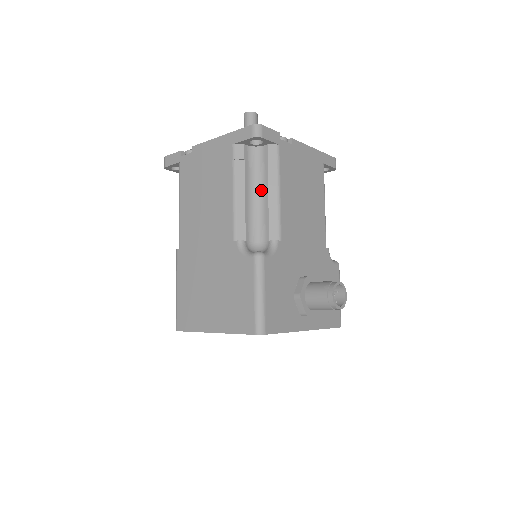
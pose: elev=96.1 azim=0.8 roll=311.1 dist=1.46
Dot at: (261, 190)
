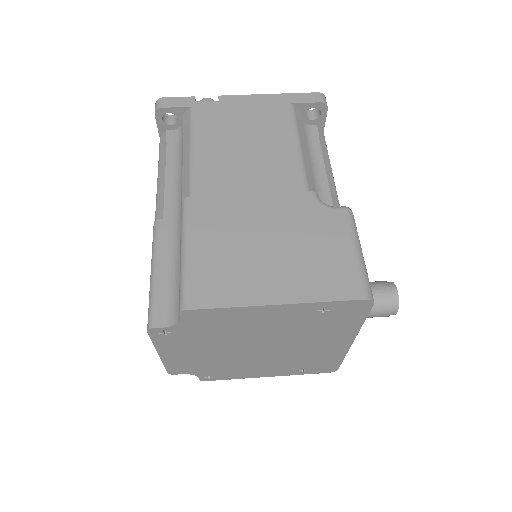
Dot at: (315, 161)
